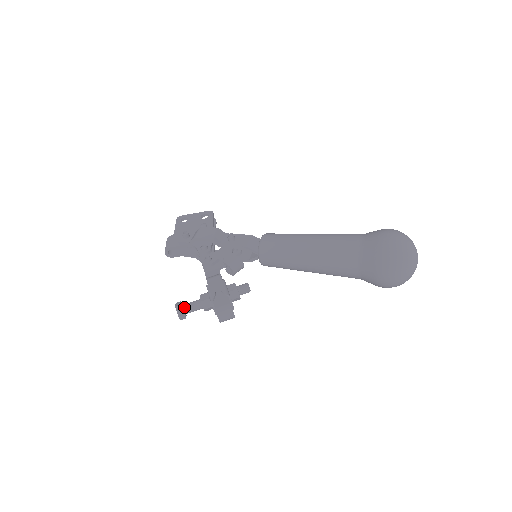
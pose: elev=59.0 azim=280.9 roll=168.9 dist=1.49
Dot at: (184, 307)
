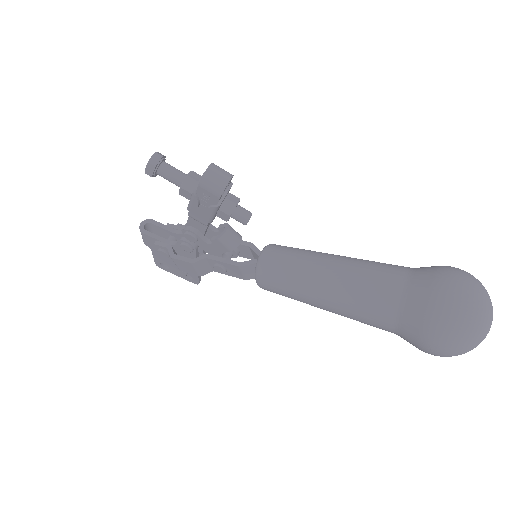
Dot at: (165, 162)
